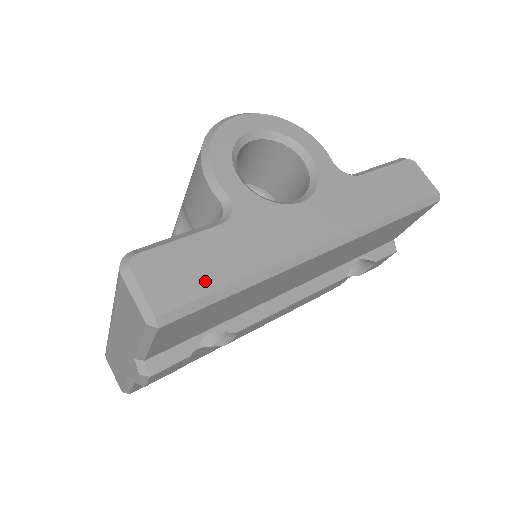
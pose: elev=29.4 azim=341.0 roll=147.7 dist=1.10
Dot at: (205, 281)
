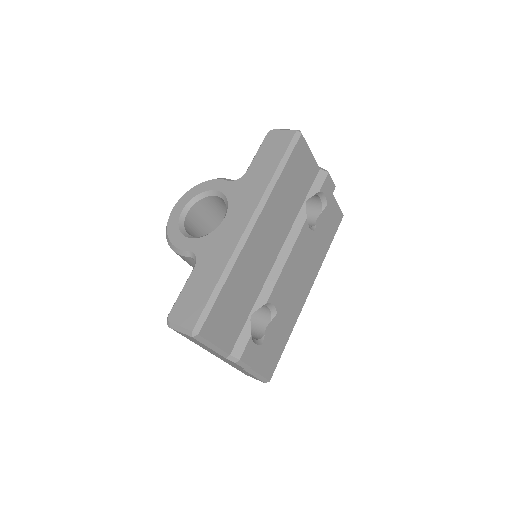
Dot at: (203, 297)
